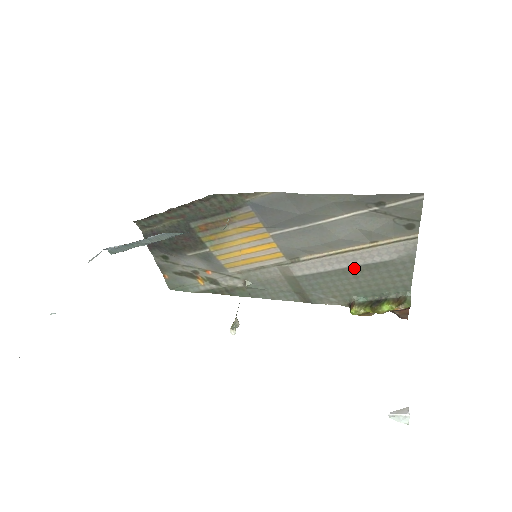
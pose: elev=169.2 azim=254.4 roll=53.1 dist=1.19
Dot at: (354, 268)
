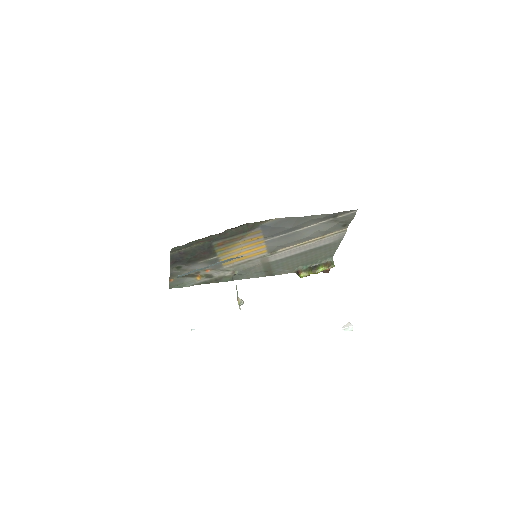
Dot at: (307, 251)
